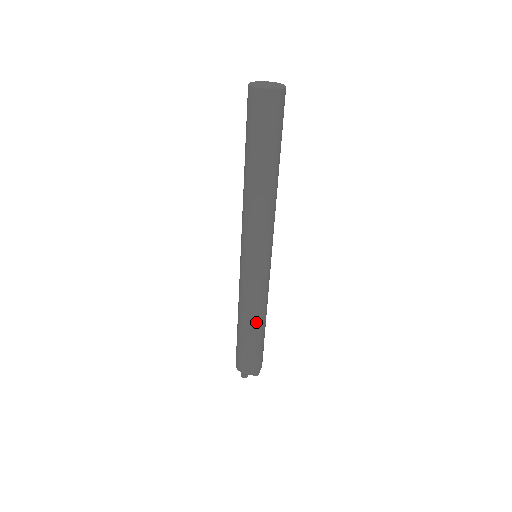
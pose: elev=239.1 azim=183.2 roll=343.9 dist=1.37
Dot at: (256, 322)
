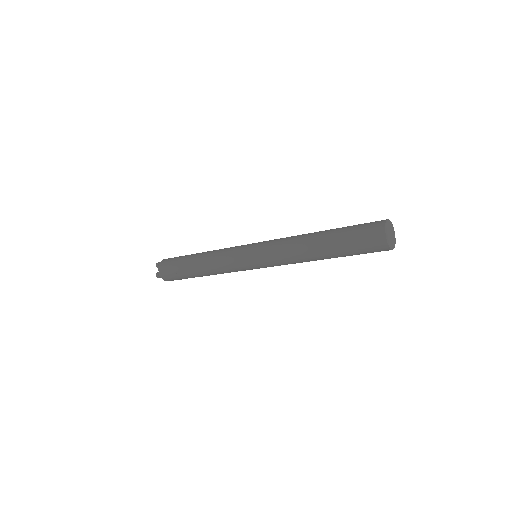
Dot at: occluded
